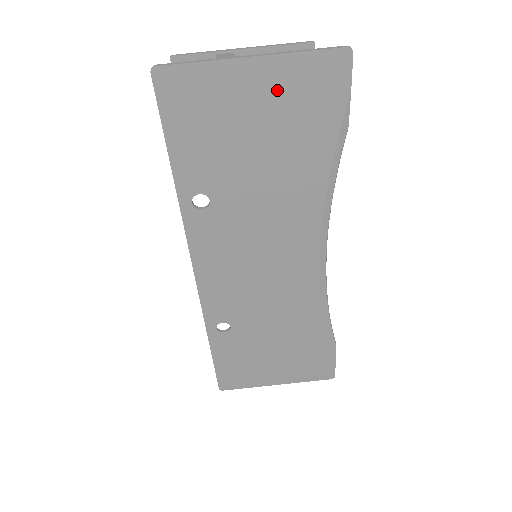
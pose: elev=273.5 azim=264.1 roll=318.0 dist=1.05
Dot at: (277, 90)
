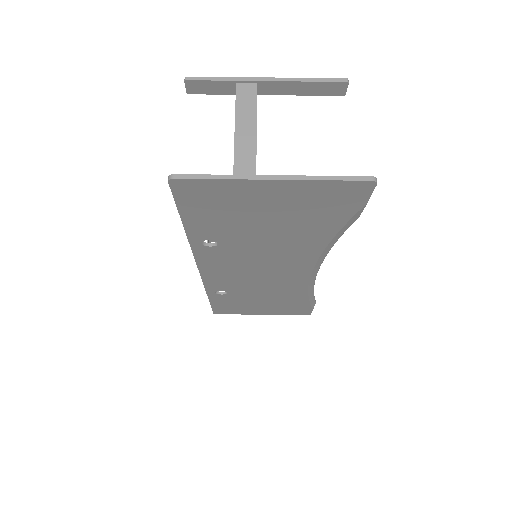
Dot at: (294, 198)
